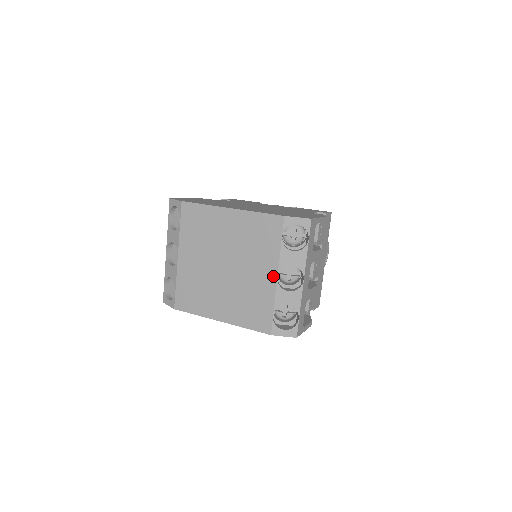
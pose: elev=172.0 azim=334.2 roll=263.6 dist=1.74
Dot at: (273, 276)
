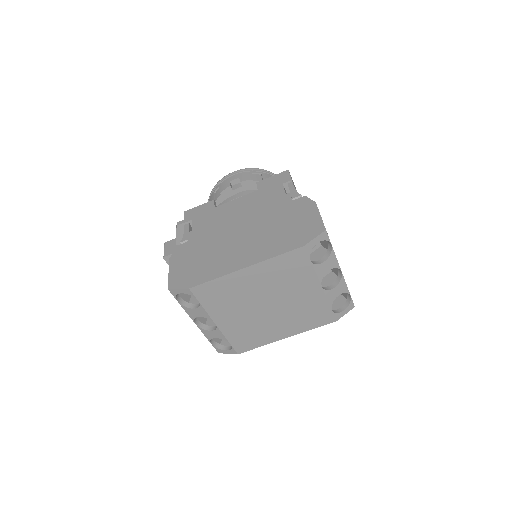
Dot at: (318, 288)
